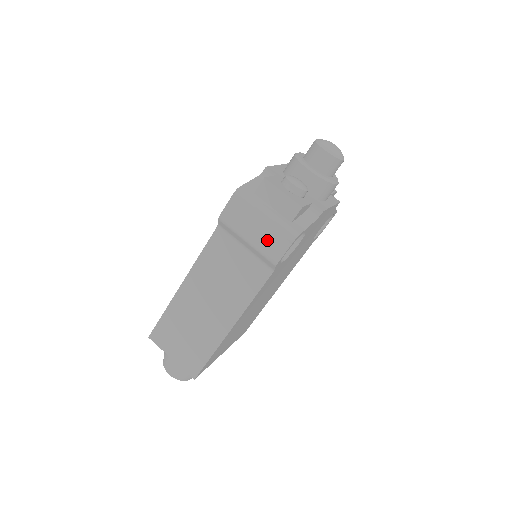
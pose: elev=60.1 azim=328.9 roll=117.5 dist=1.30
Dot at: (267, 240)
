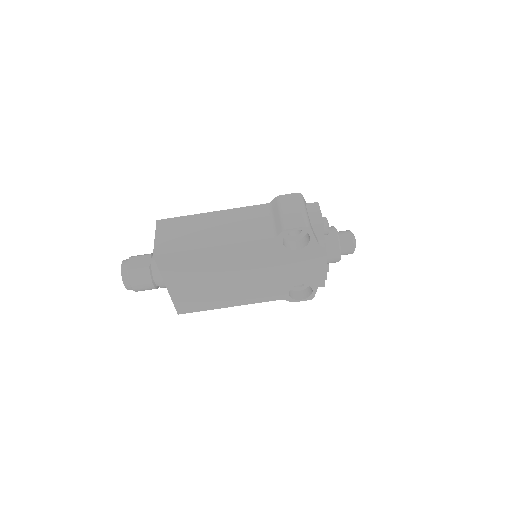
Dot at: (292, 218)
